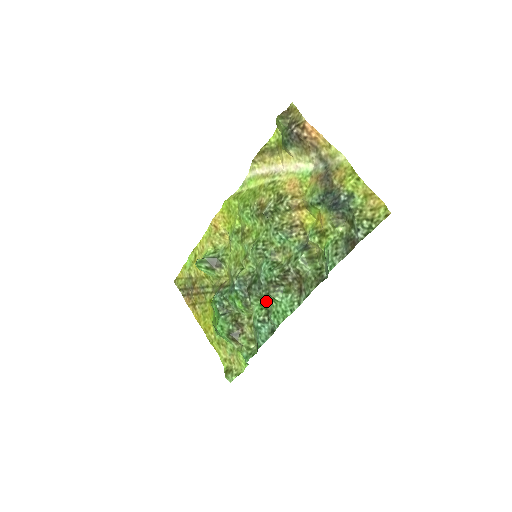
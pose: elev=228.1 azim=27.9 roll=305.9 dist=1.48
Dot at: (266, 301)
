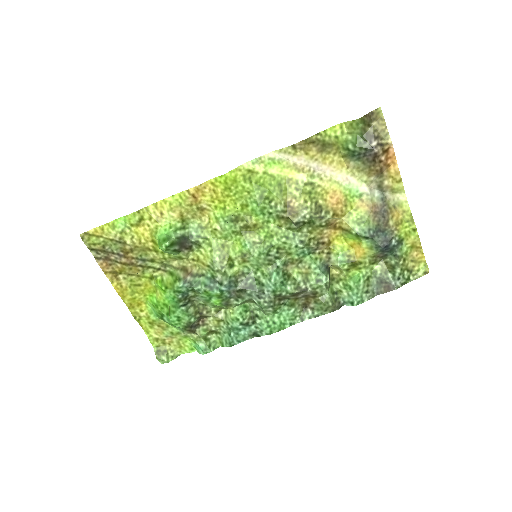
Dot at: (264, 311)
